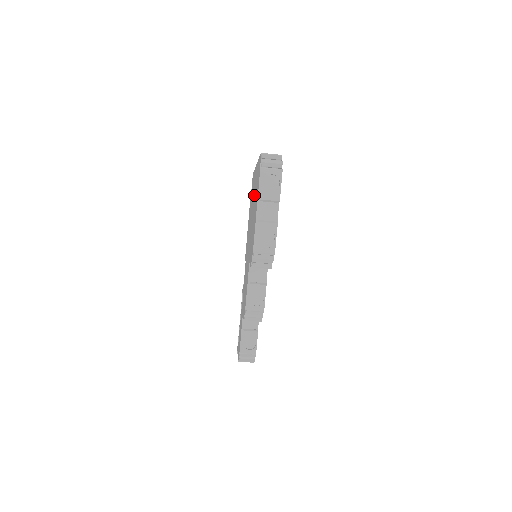
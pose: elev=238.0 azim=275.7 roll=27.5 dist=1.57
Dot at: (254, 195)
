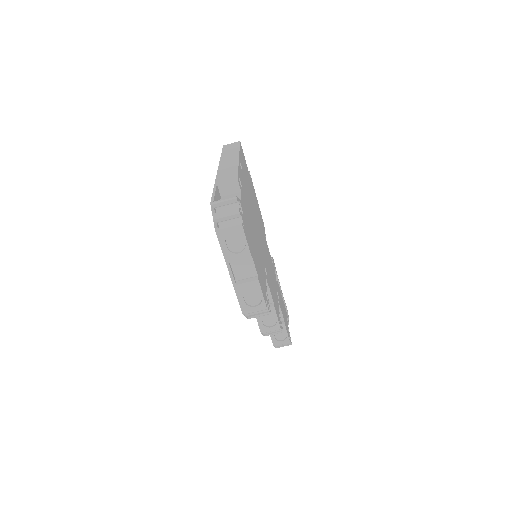
Dot at: occluded
